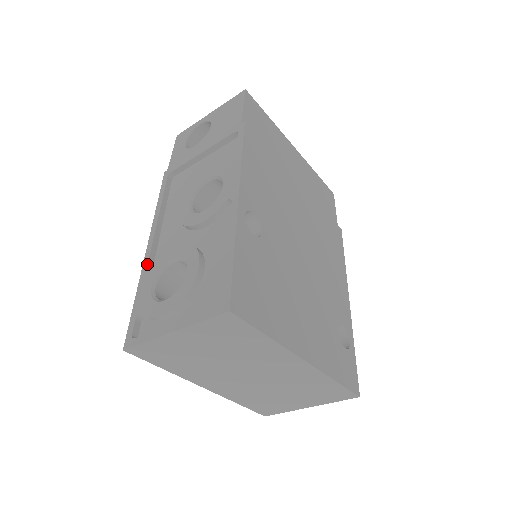
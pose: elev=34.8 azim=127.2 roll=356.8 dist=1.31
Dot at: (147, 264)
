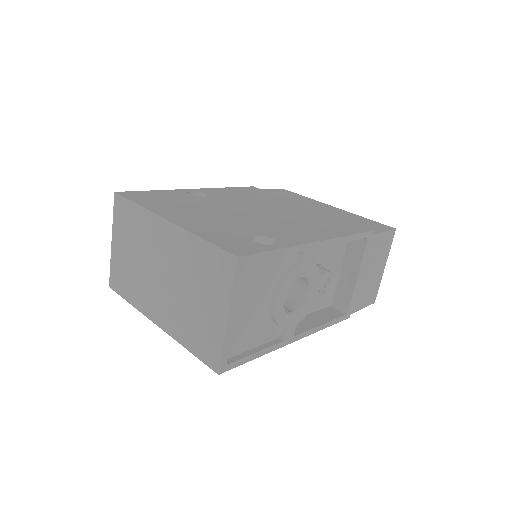
Dot at: occluded
